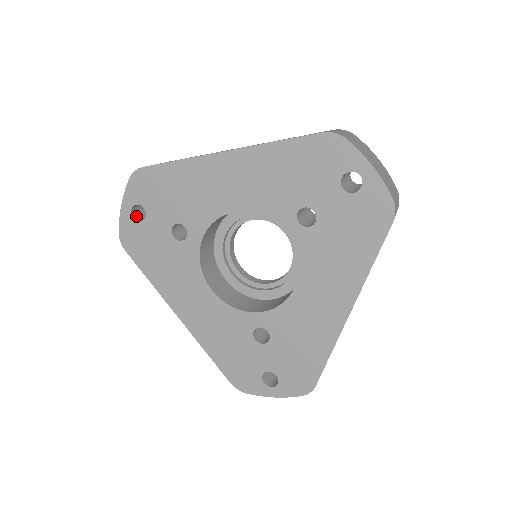
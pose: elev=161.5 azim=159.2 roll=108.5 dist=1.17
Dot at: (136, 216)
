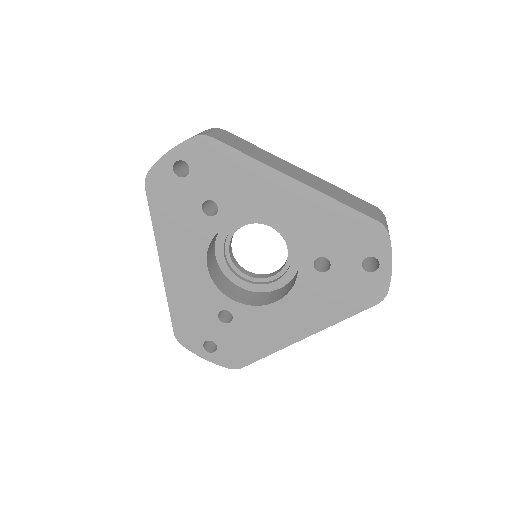
Dot at: (175, 167)
